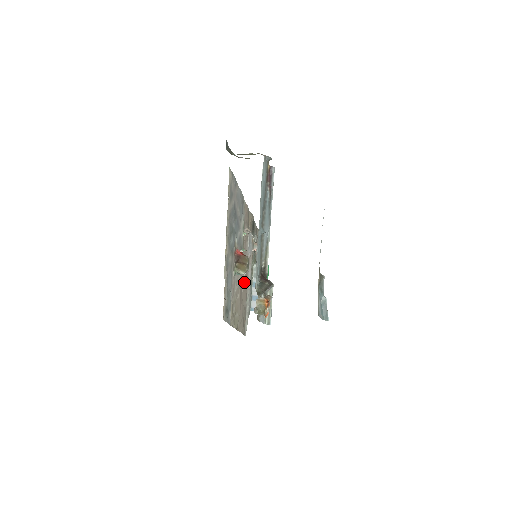
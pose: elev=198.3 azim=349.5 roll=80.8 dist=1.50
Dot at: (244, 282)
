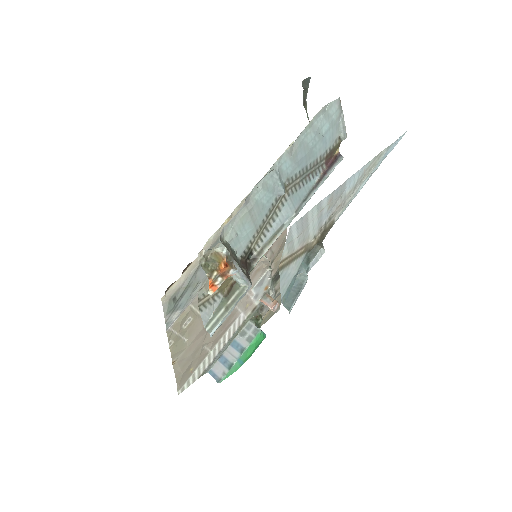
Dot at: occluded
